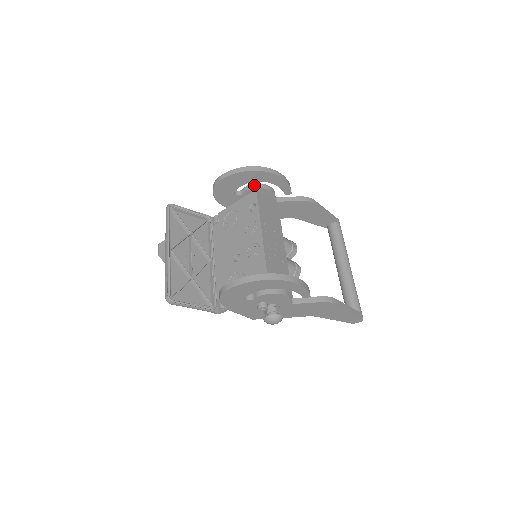
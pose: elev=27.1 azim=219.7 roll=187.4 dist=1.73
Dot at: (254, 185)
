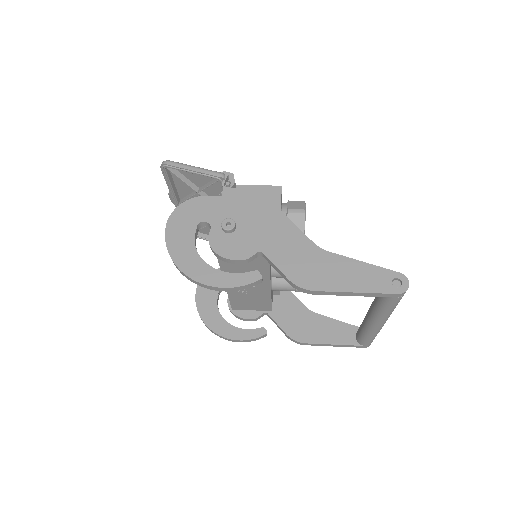
Dot at: (211, 249)
